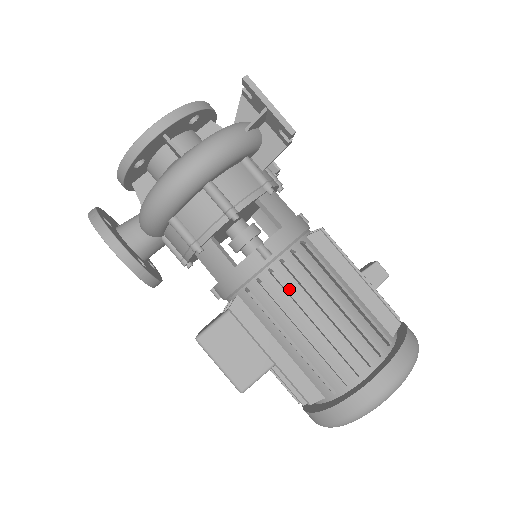
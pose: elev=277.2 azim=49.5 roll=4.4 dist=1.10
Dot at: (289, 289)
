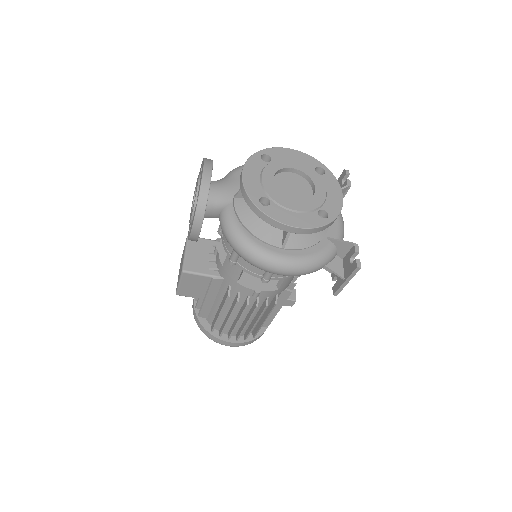
Dot at: occluded
